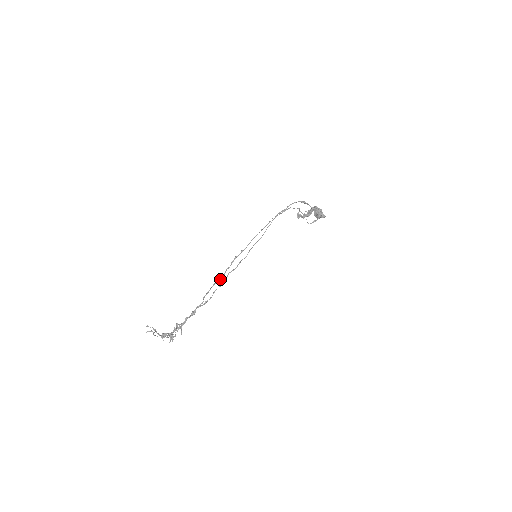
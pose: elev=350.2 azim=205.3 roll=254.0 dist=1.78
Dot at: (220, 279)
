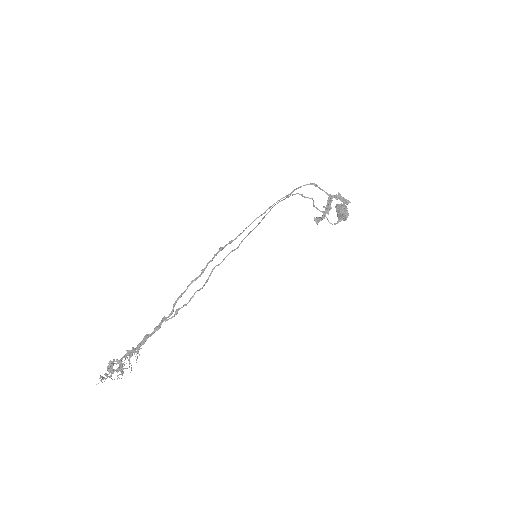
Dot at: (198, 276)
